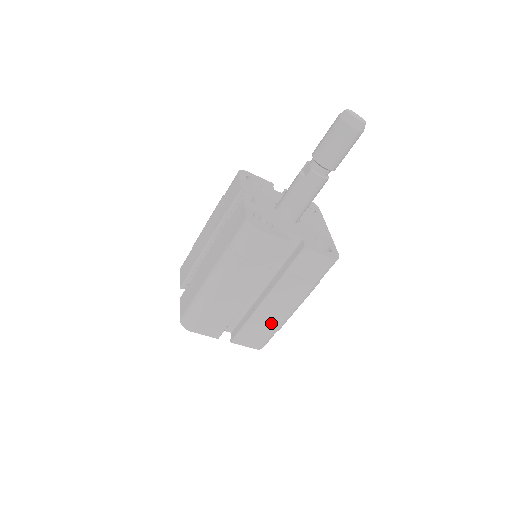
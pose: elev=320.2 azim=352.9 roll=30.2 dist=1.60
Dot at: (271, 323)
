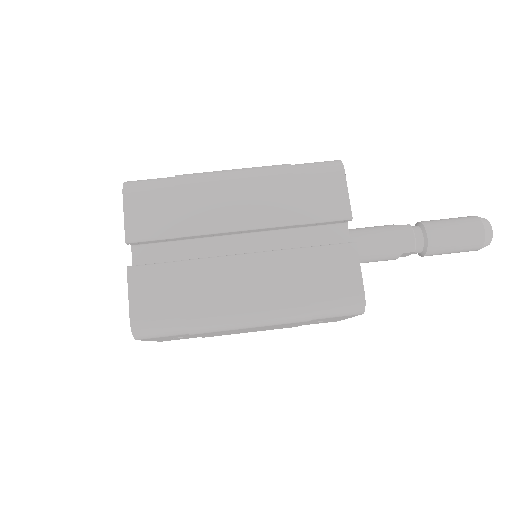
Dot at: (201, 298)
